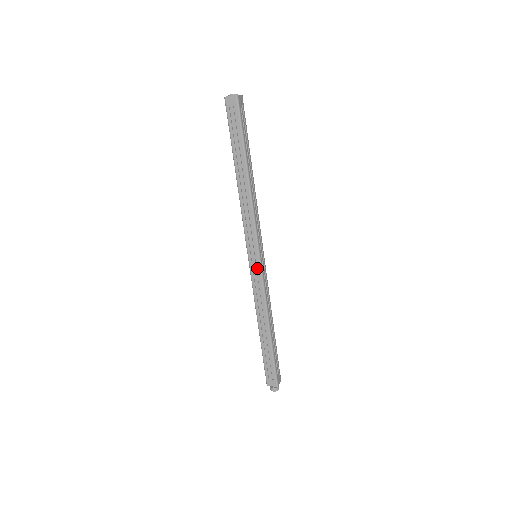
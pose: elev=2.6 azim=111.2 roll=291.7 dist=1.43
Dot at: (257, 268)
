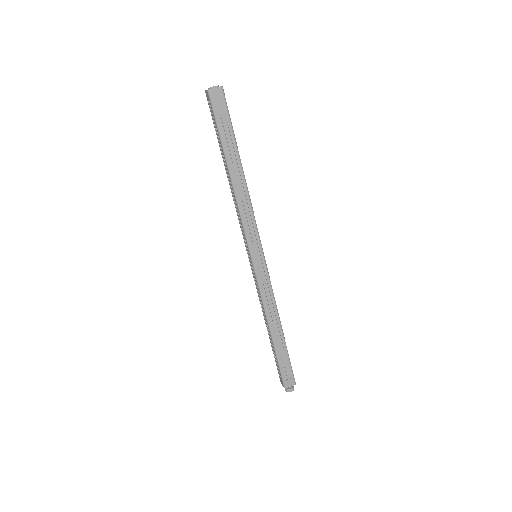
Dot at: (254, 269)
